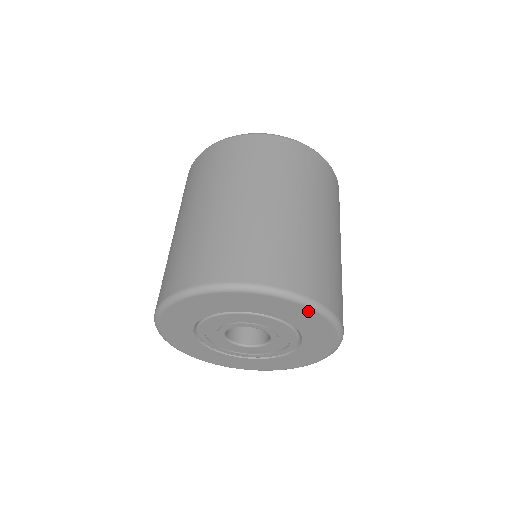
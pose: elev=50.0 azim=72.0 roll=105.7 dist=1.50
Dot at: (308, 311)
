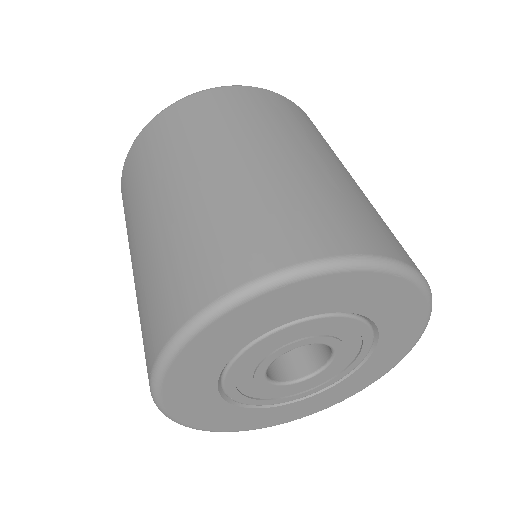
Dot at: (319, 281)
